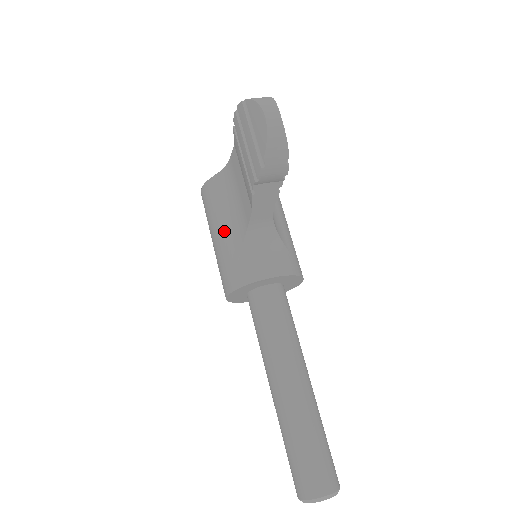
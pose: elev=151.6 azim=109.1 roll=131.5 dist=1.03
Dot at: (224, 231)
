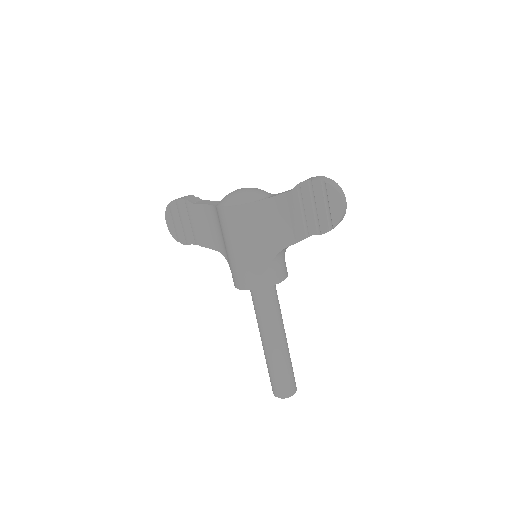
Dot at: (257, 247)
